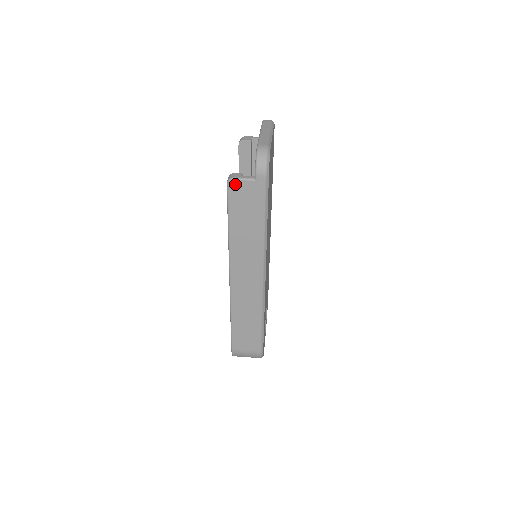
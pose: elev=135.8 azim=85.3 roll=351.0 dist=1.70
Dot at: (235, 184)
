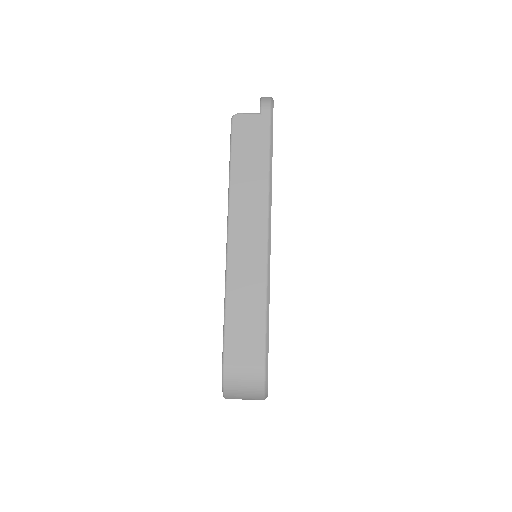
Dot at: (240, 118)
